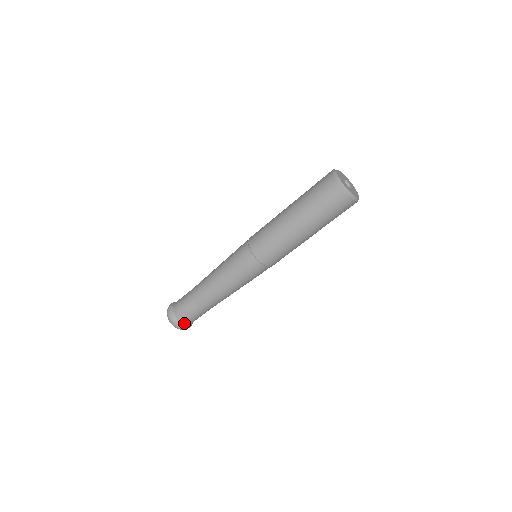
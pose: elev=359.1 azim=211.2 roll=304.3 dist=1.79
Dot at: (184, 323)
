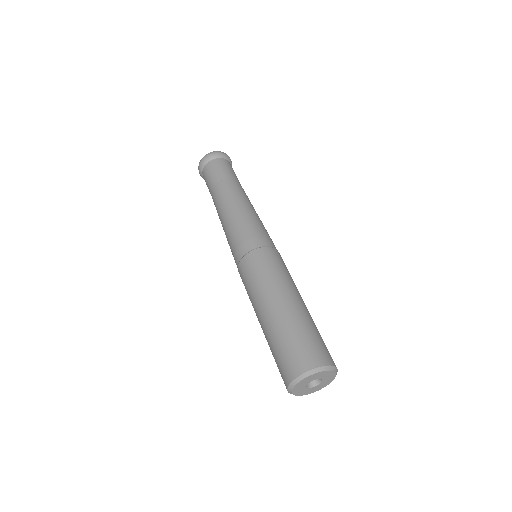
Dot at: occluded
